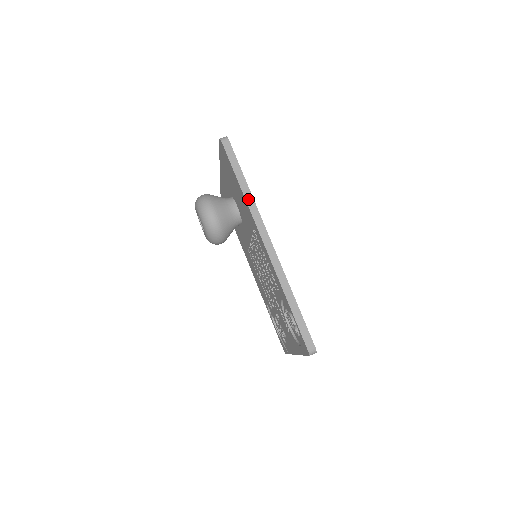
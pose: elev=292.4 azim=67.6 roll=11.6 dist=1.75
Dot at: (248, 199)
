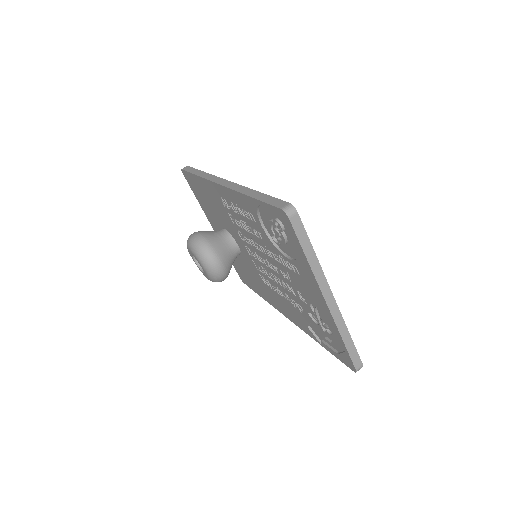
Dot at: (204, 176)
